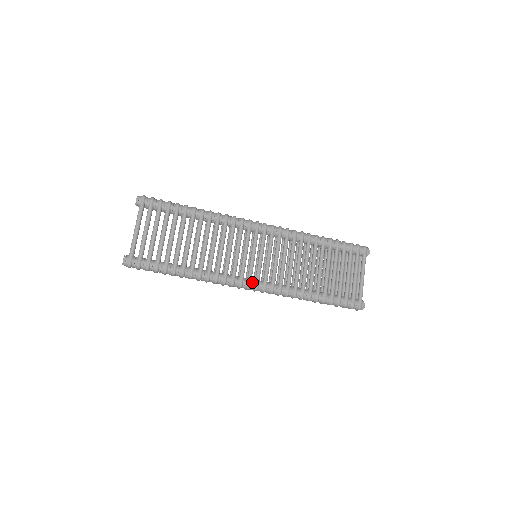
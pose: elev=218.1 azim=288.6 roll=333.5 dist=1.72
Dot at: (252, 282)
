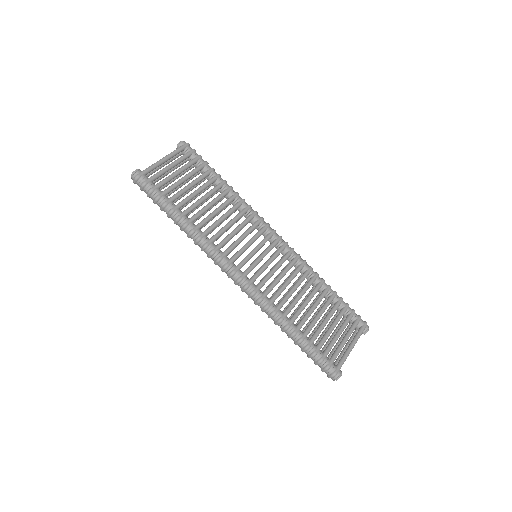
Dot at: (239, 271)
